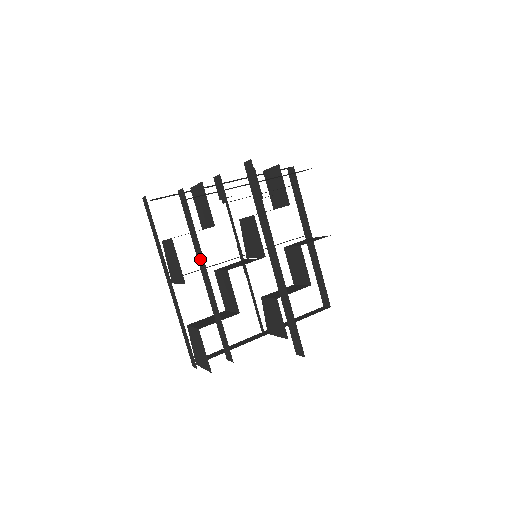
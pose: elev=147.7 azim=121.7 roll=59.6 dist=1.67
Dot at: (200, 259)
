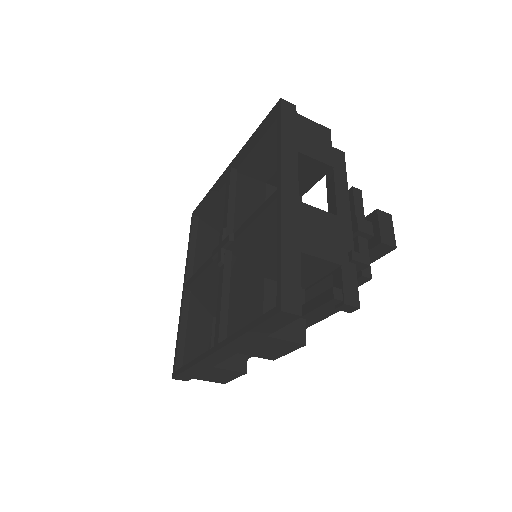
Dot at: occluded
